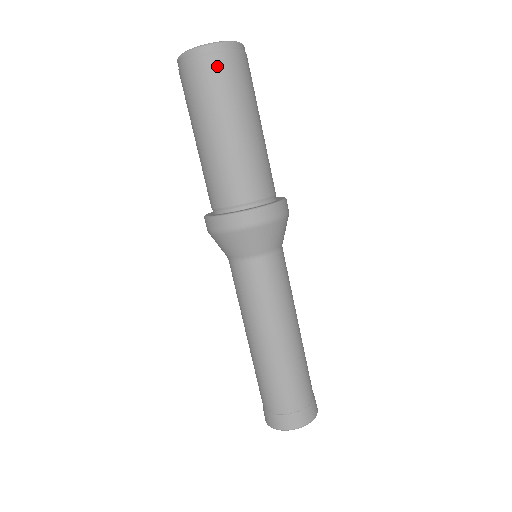
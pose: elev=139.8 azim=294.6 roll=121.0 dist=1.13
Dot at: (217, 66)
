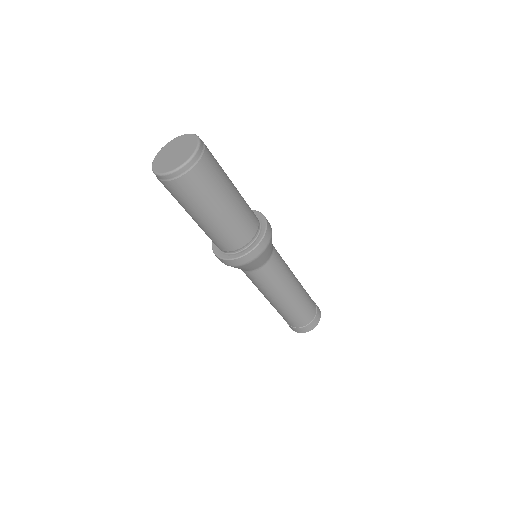
Dot at: (205, 166)
